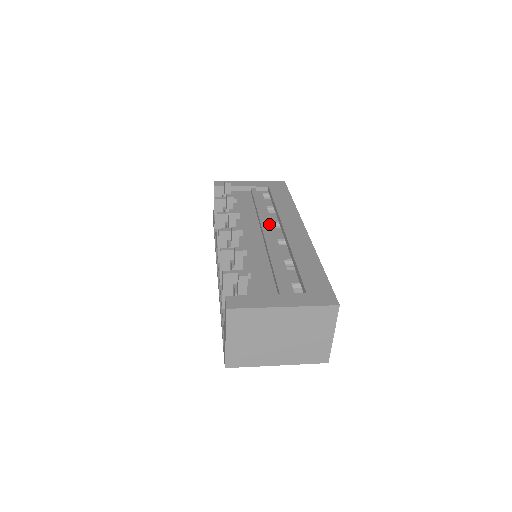
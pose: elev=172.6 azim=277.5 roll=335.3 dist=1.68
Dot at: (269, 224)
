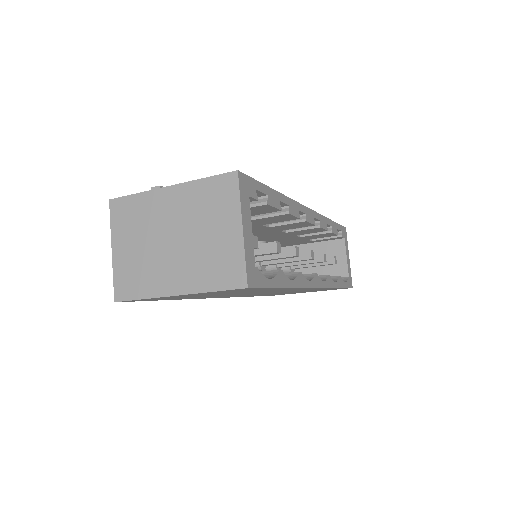
Dot at: occluded
